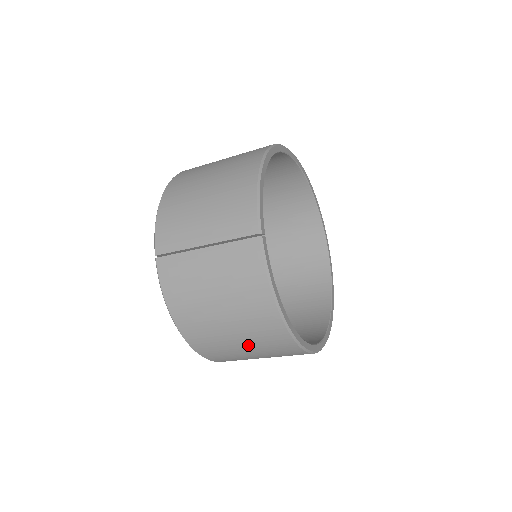
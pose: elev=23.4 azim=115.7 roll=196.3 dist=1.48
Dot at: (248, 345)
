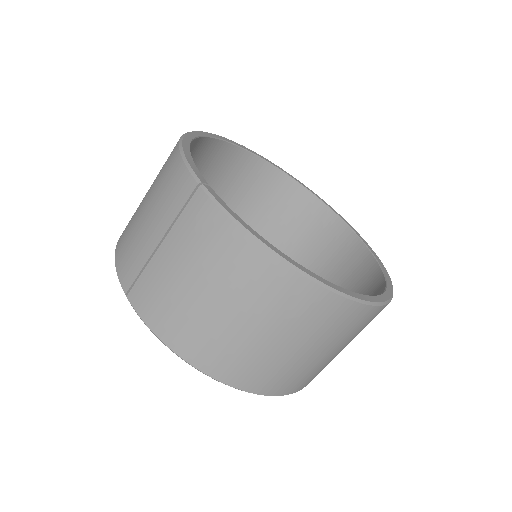
Dot at: (278, 333)
